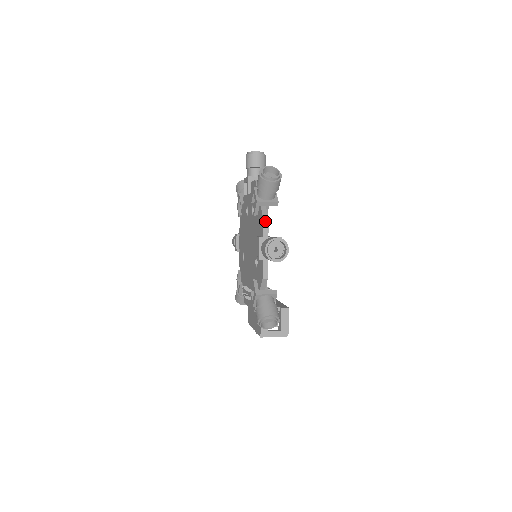
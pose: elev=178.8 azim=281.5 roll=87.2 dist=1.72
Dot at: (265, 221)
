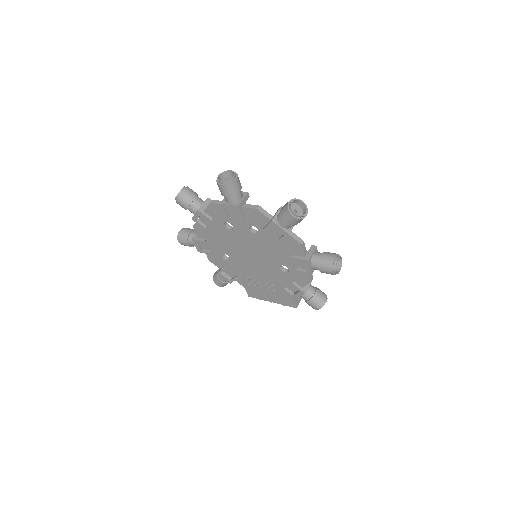
Dot at: (303, 245)
